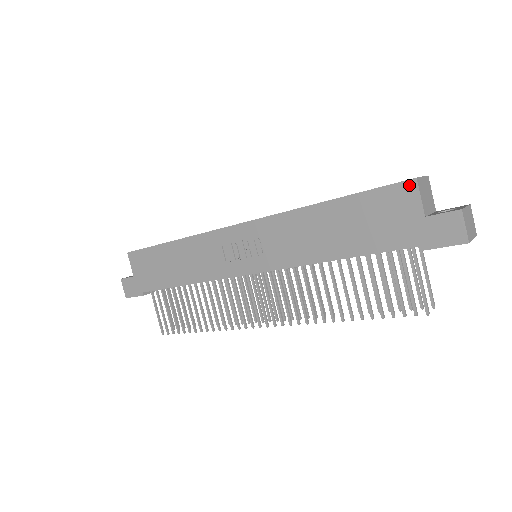
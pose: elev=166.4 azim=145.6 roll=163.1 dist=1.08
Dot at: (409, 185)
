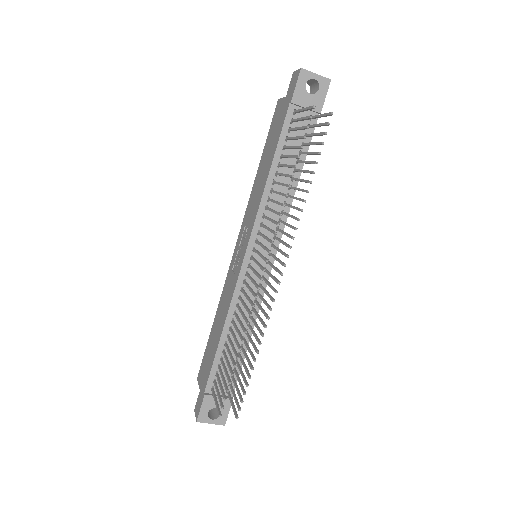
Dot at: (277, 105)
